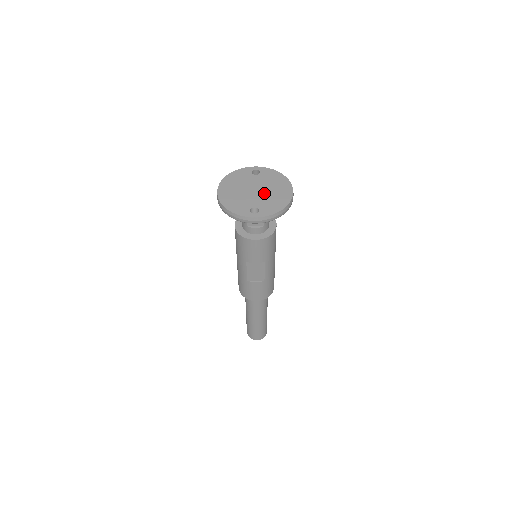
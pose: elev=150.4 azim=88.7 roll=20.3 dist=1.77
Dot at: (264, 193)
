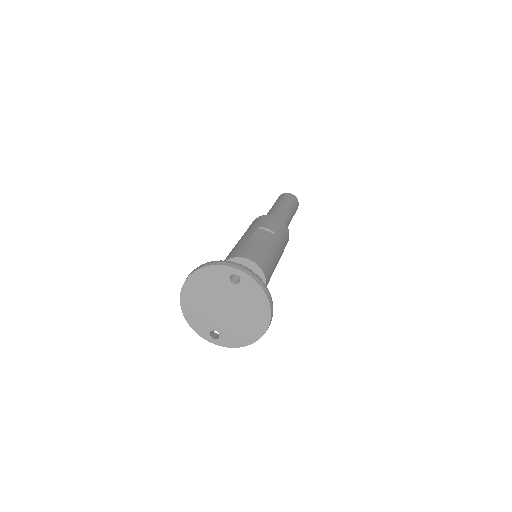
Dot at: (233, 317)
